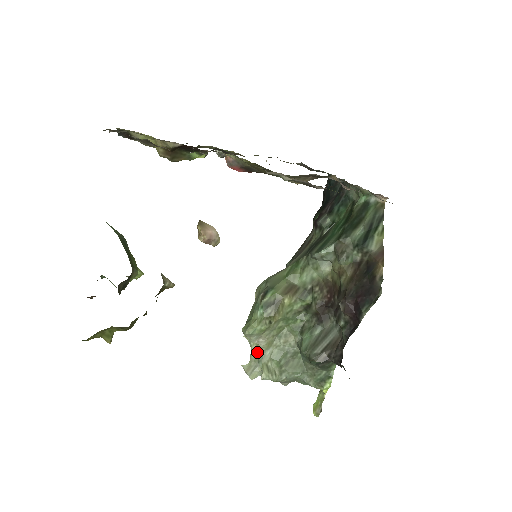
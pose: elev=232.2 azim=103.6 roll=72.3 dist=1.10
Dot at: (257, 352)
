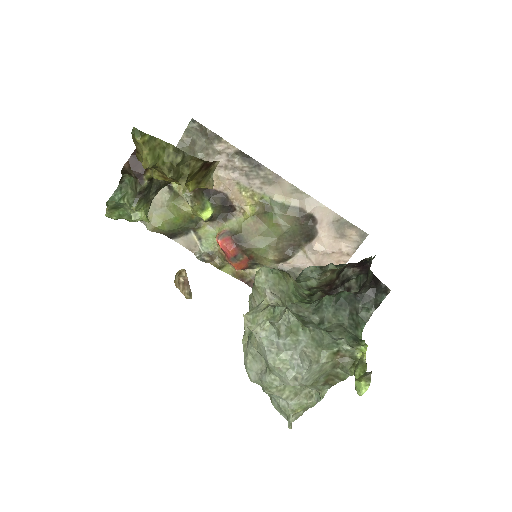
Dot at: (270, 306)
